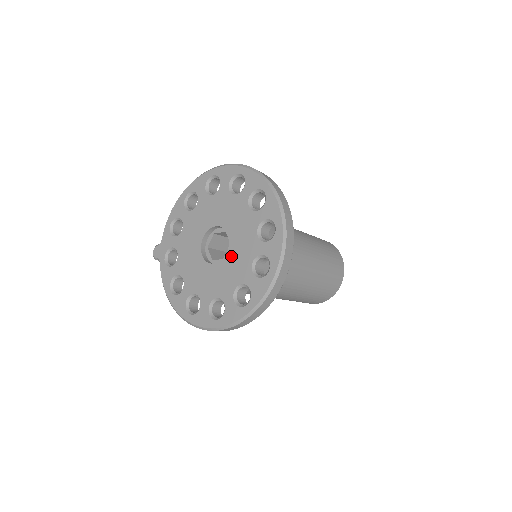
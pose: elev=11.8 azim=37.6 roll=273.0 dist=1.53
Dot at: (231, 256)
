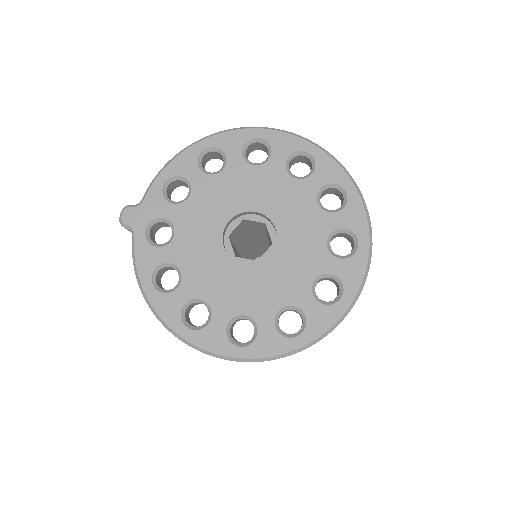
Dot at: (278, 262)
